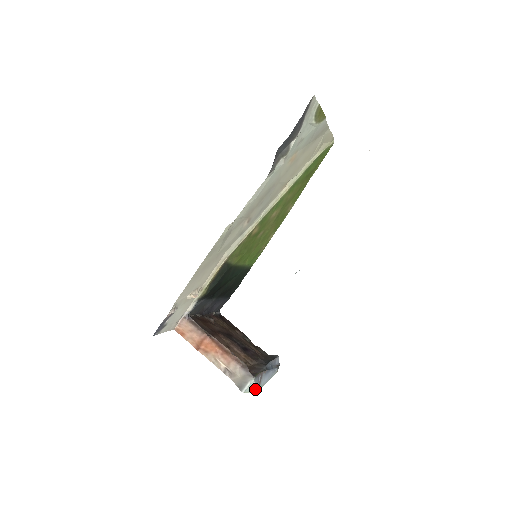
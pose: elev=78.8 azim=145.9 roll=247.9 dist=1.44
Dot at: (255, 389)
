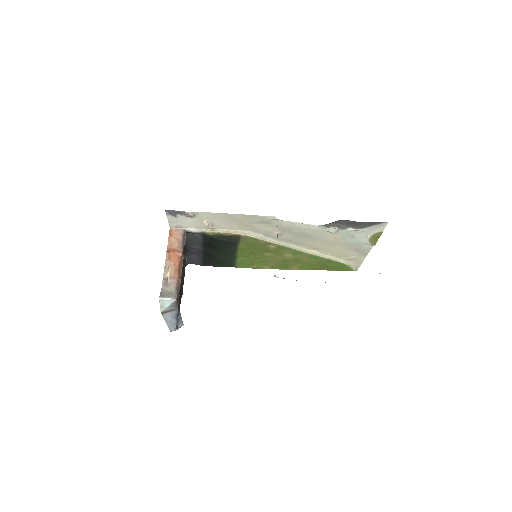
Dot at: (165, 308)
